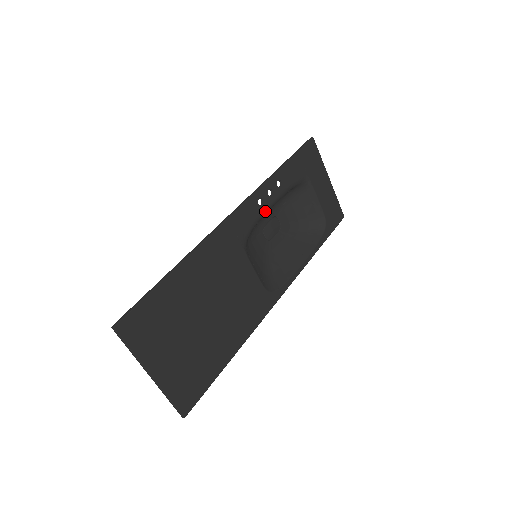
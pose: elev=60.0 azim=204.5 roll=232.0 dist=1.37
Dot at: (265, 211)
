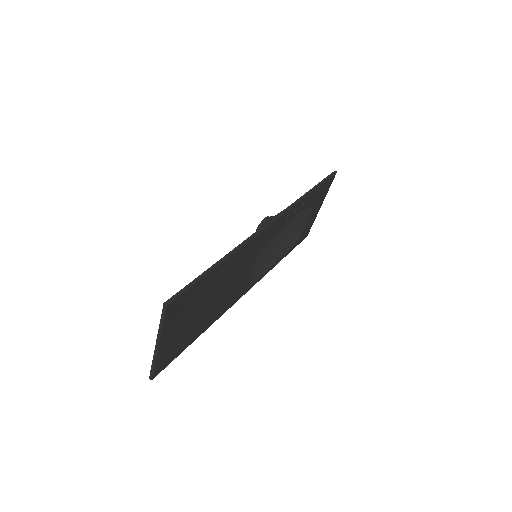
Dot at: occluded
